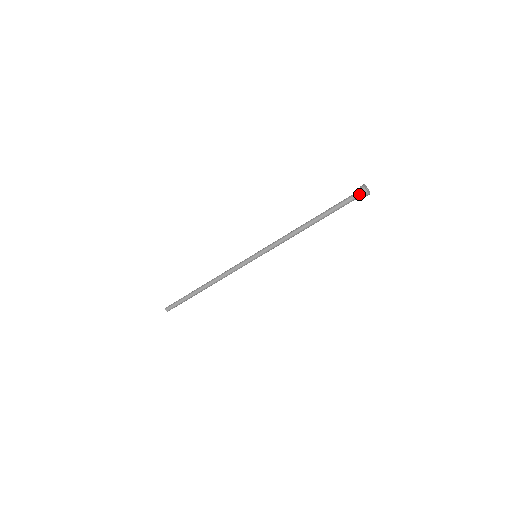
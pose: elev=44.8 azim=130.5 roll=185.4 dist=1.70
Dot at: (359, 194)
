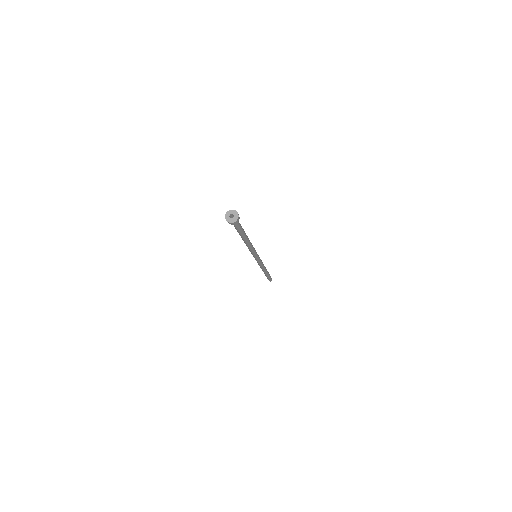
Dot at: occluded
